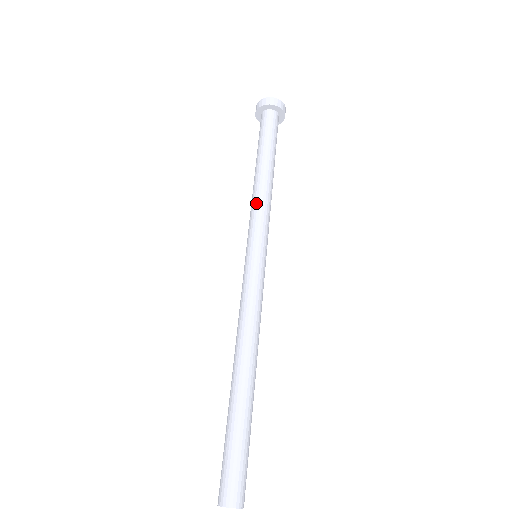
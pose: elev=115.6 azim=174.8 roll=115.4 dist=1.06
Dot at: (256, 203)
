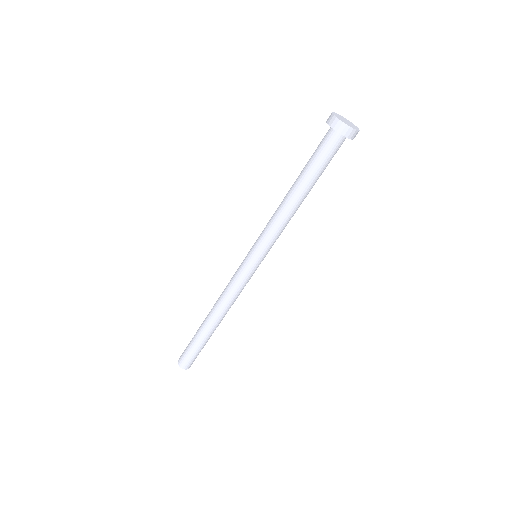
Dot at: (272, 220)
